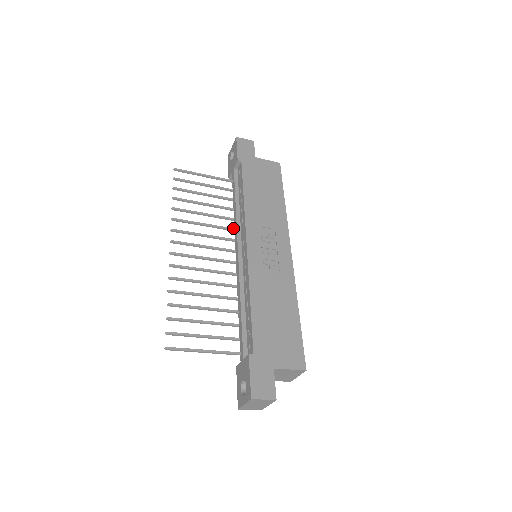
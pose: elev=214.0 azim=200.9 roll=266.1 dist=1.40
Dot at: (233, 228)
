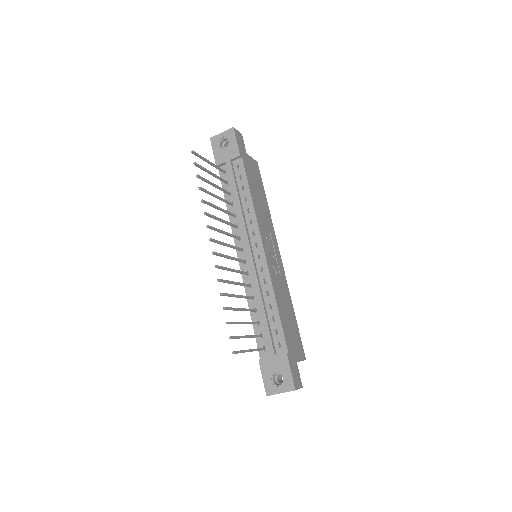
Dot at: (236, 225)
